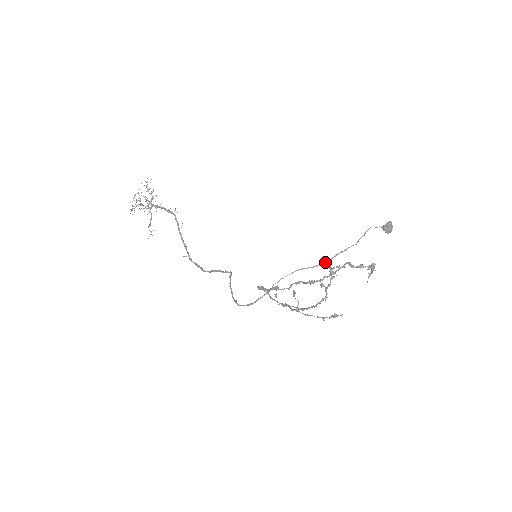
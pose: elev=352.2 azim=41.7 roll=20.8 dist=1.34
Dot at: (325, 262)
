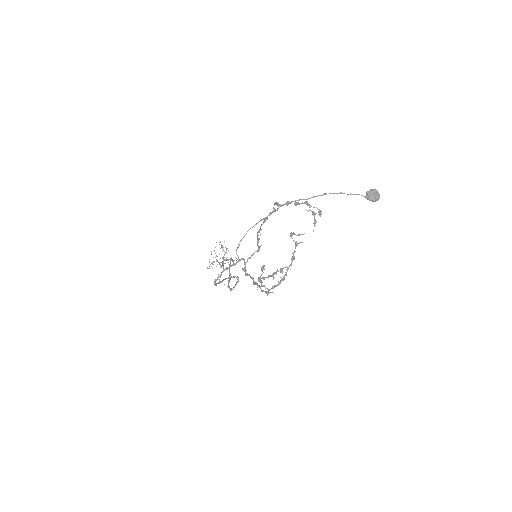
Dot at: occluded
